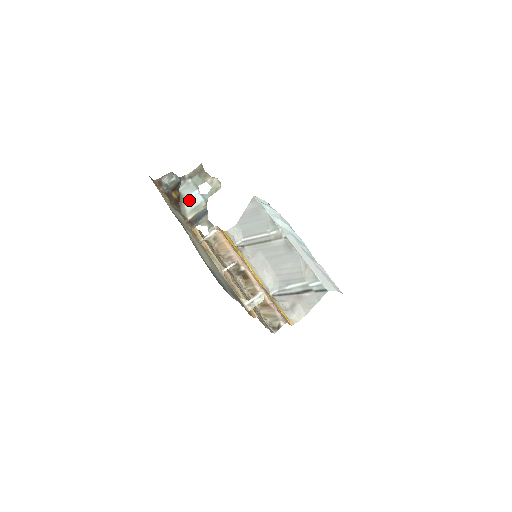
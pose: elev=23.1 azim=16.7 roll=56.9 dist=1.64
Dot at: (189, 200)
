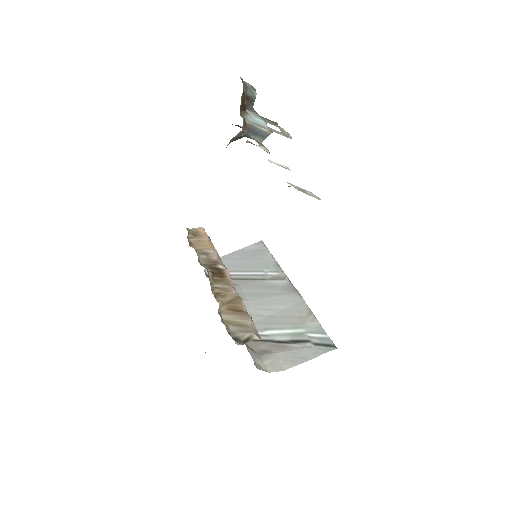
Dot at: (253, 119)
